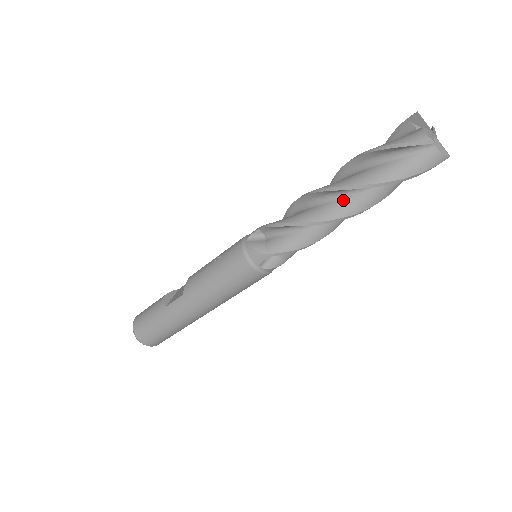
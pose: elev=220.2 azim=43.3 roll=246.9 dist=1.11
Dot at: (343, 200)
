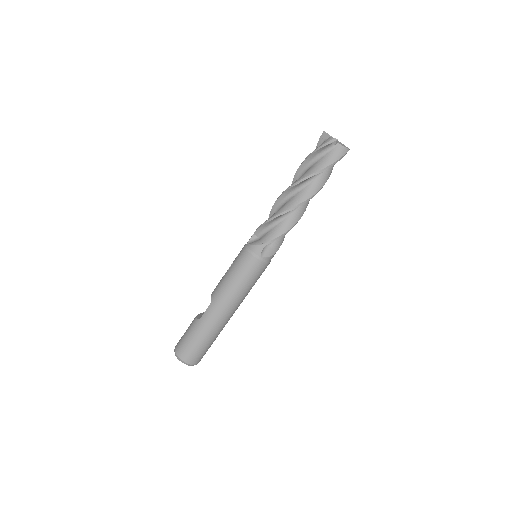
Dot at: (300, 192)
